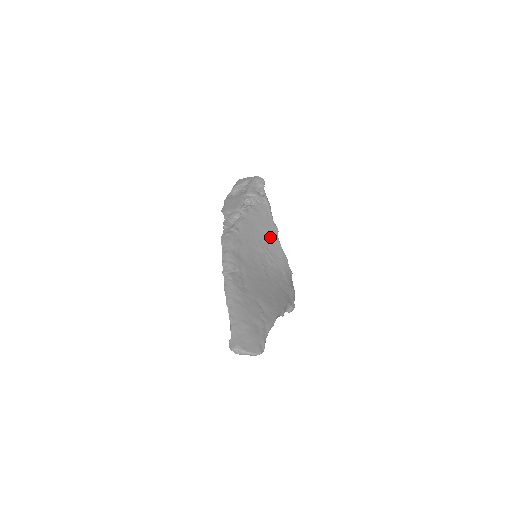
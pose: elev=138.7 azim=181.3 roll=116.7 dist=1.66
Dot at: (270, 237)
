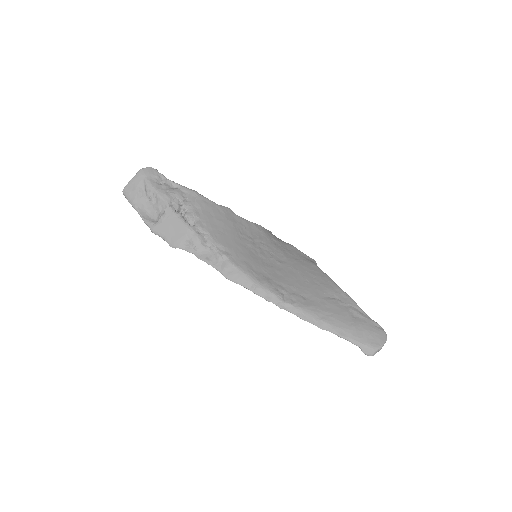
Dot at: (237, 224)
